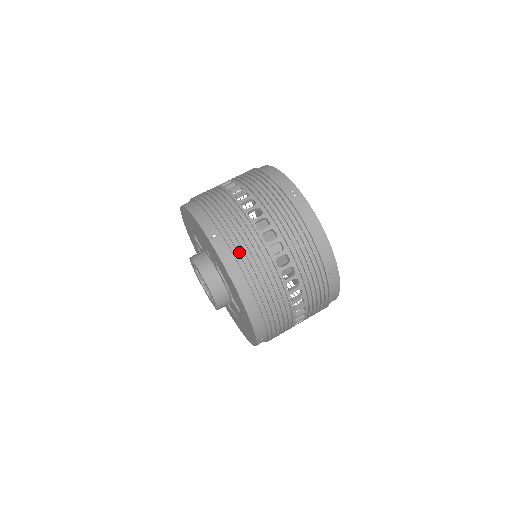
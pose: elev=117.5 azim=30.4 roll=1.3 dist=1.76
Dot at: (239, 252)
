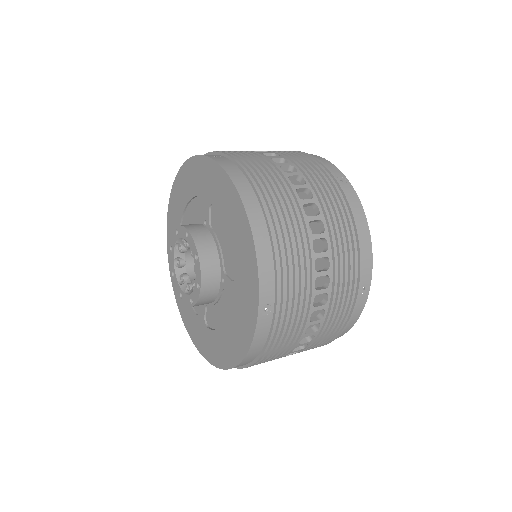
Dot at: (276, 339)
